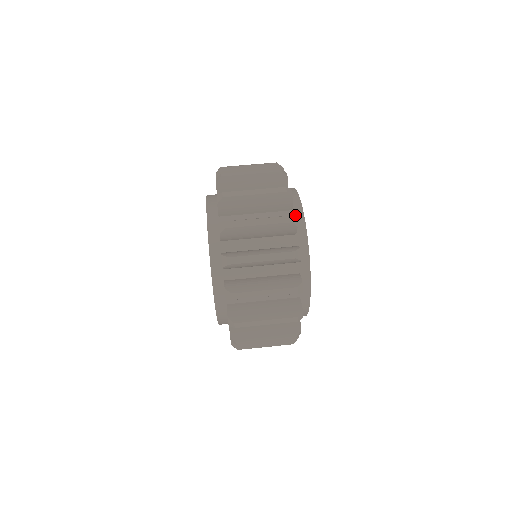
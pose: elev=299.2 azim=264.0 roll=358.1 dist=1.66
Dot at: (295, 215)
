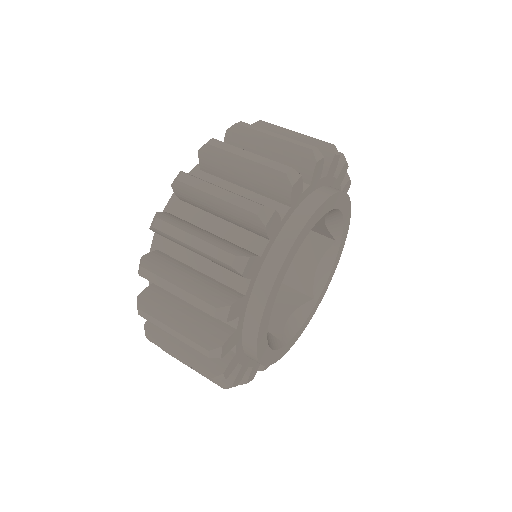
Dot at: (300, 174)
